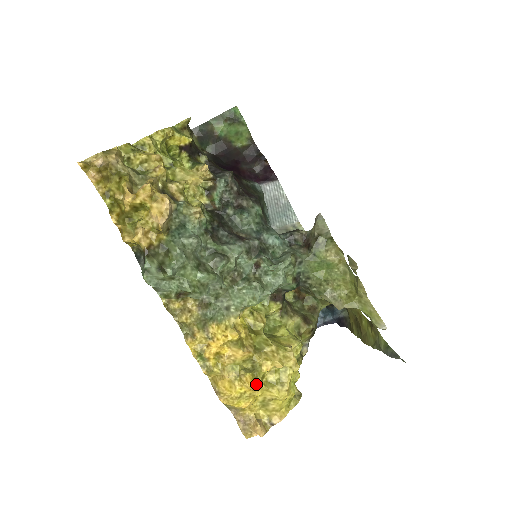
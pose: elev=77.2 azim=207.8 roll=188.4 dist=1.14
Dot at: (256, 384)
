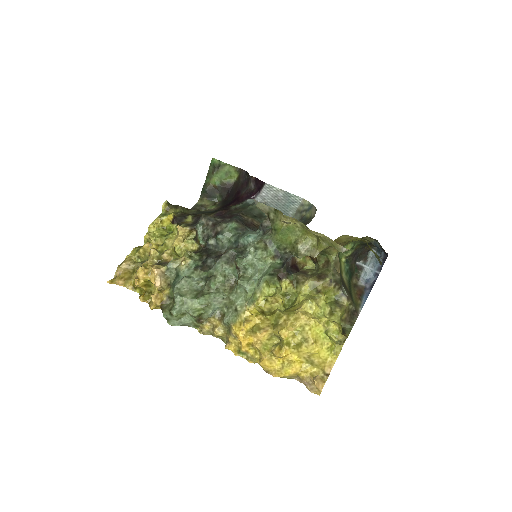
Dot at: (282, 352)
